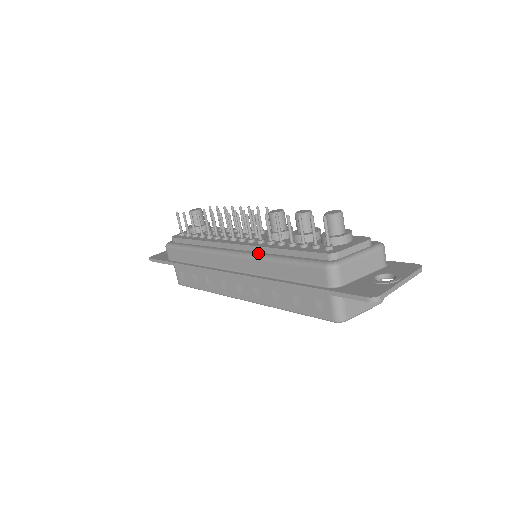
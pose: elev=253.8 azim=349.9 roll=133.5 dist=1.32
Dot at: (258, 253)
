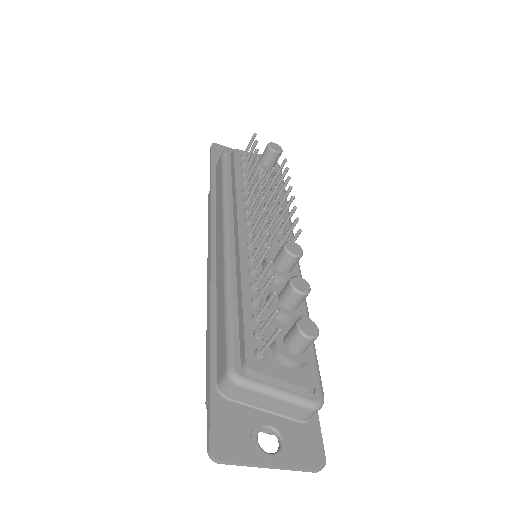
Dot at: (232, 268)
